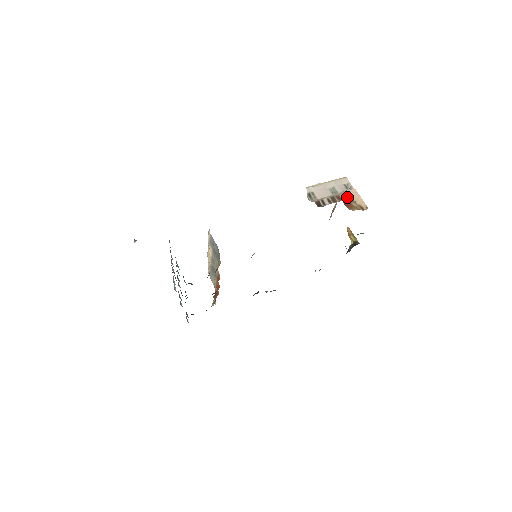
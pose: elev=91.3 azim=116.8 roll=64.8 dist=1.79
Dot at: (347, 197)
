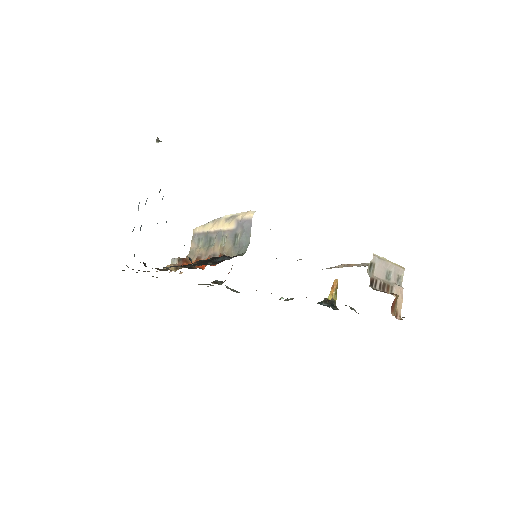
Dot at: occluded
